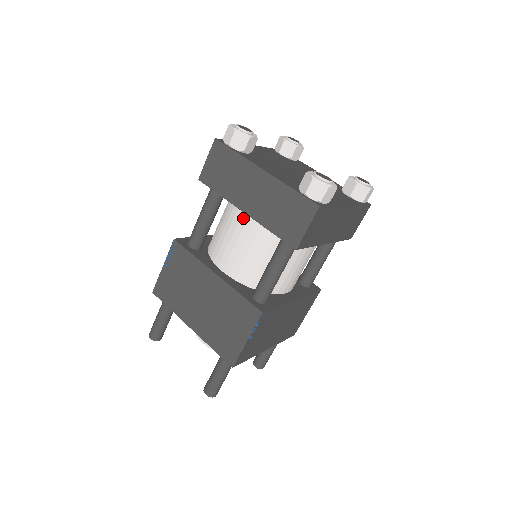
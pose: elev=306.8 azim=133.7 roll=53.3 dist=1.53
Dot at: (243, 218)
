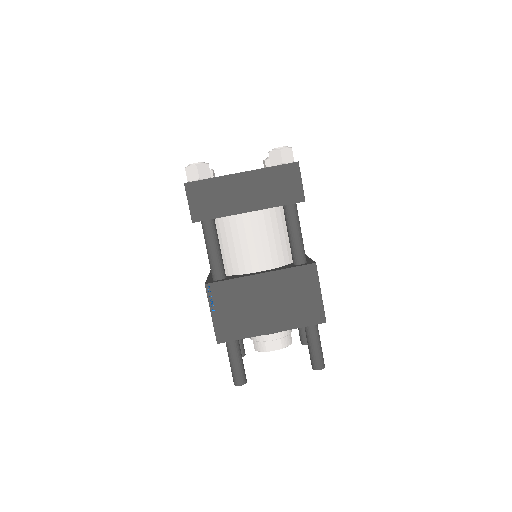
Dot at: (246, 221)
